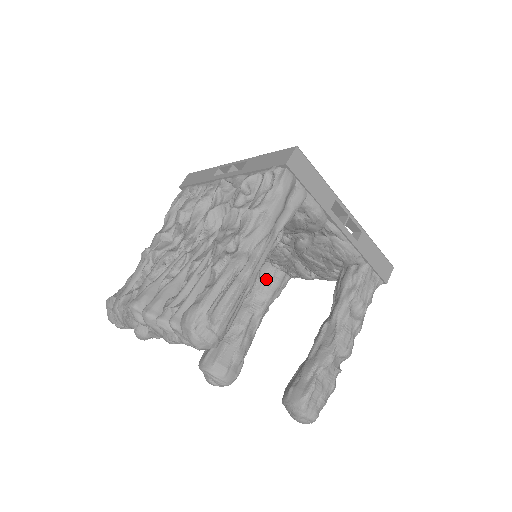
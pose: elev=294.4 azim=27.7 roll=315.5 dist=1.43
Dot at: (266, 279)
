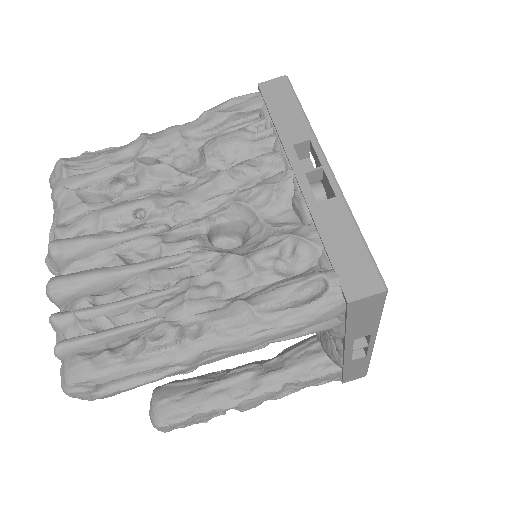
Dot at: occluded
